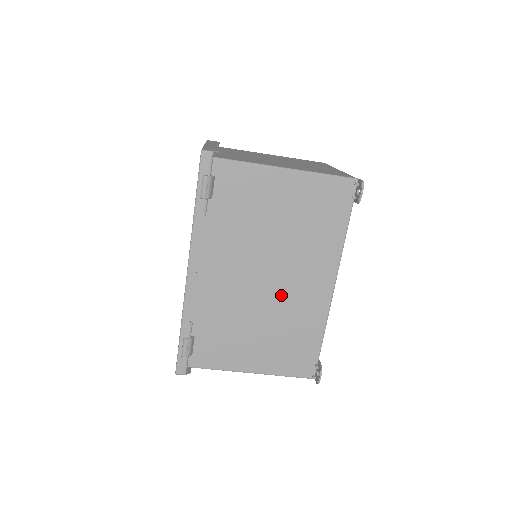
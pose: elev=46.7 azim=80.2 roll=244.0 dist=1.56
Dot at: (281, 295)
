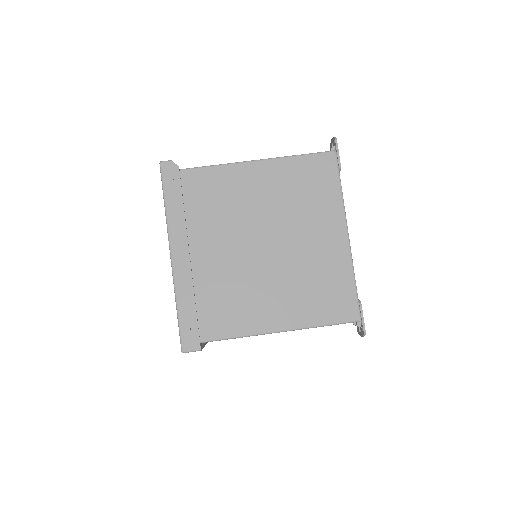
Dot at: occluded
